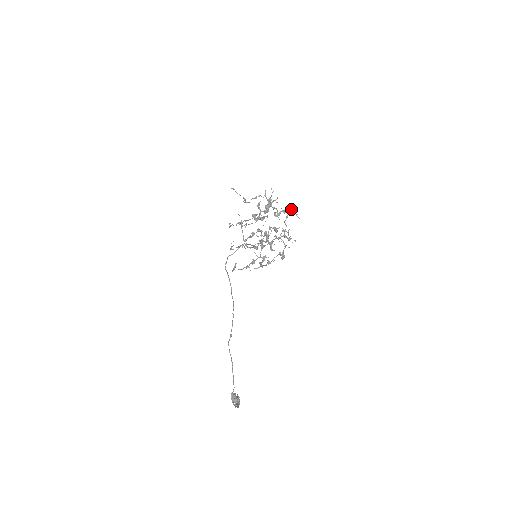
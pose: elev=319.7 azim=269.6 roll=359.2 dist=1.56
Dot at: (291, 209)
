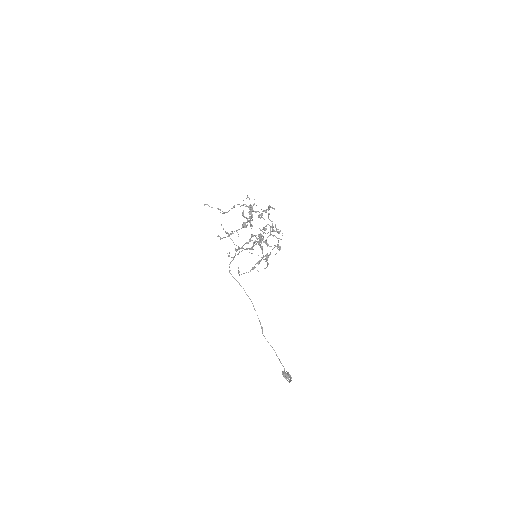
Dot at: (269, 206)
